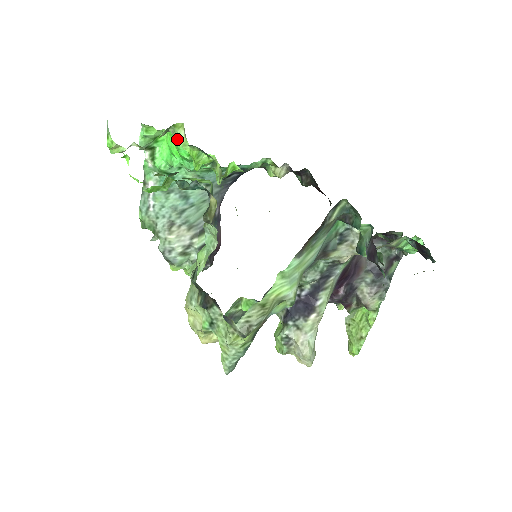
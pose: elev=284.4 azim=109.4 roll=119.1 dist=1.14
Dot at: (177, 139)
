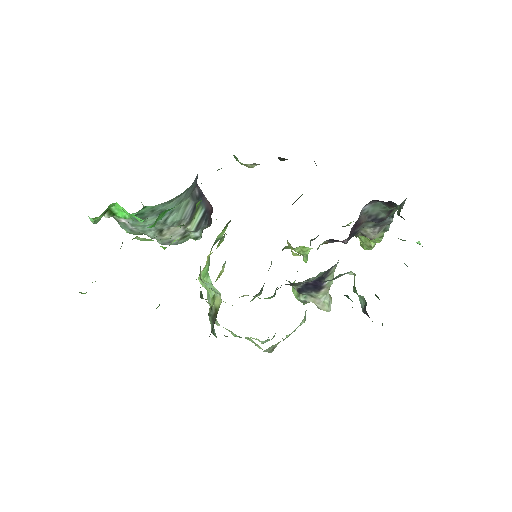
Dot at: occluded
